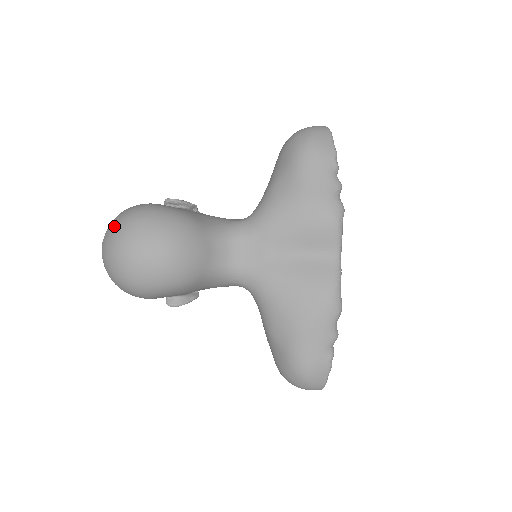
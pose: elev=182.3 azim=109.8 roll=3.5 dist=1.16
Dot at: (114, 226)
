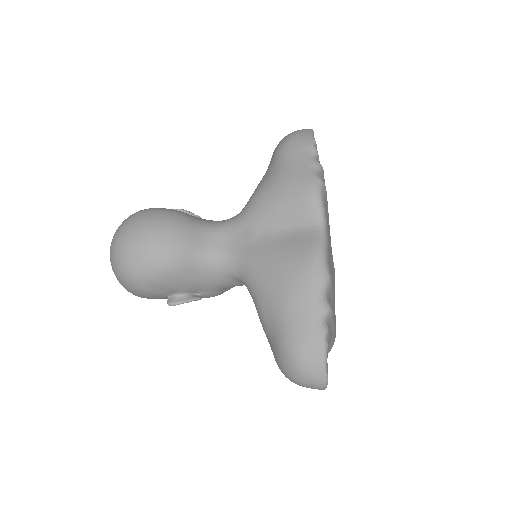
Dot at: (118, 227)
